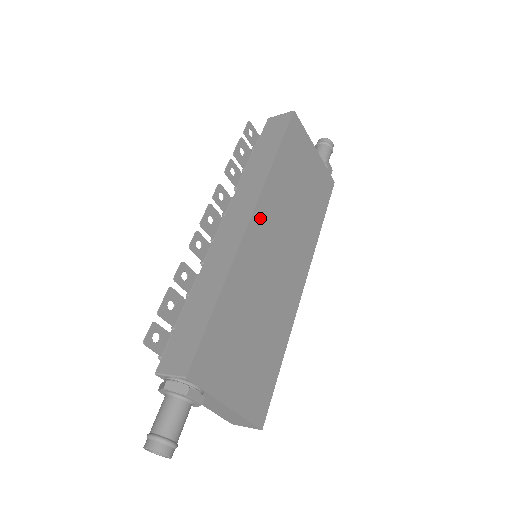
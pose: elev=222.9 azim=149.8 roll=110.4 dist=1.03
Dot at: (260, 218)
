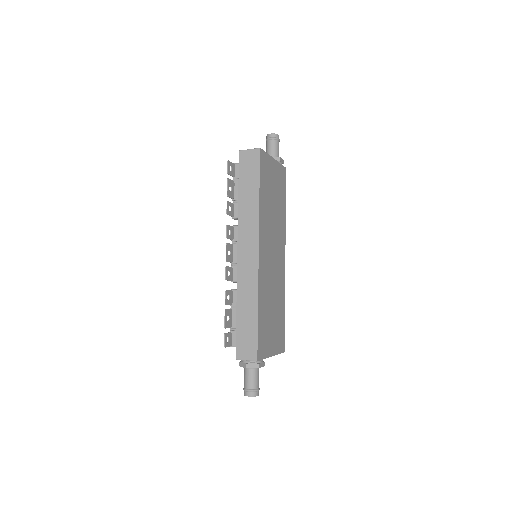
Dot at: (262, 246)
